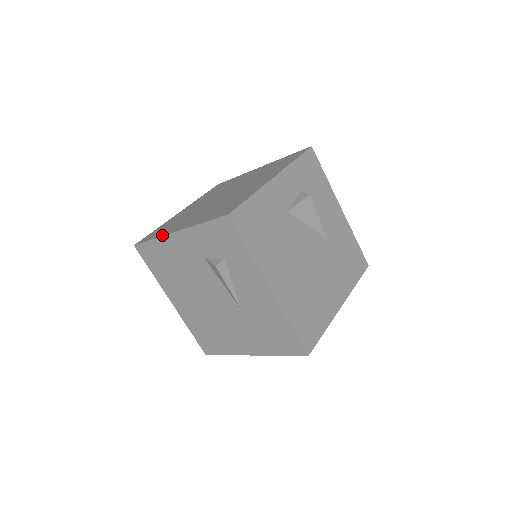
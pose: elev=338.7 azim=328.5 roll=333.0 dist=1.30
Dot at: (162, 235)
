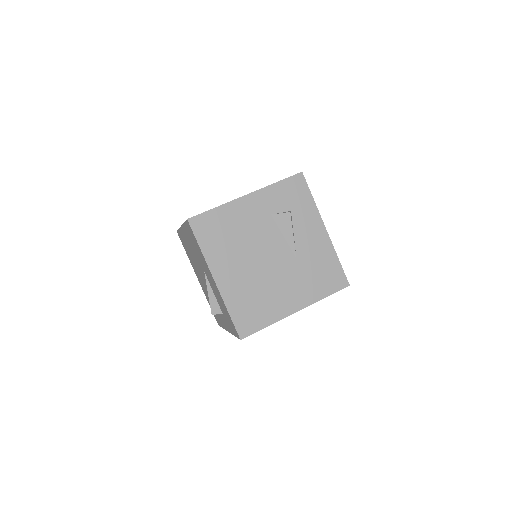
Dot at: (228, 202)
